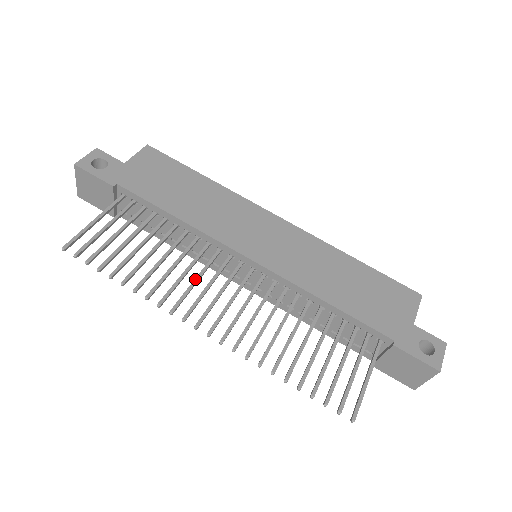
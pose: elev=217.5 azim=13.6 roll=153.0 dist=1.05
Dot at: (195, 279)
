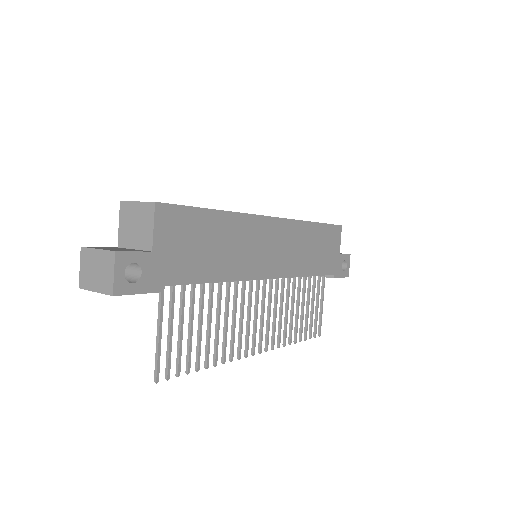
Dot at: (242, 321)
